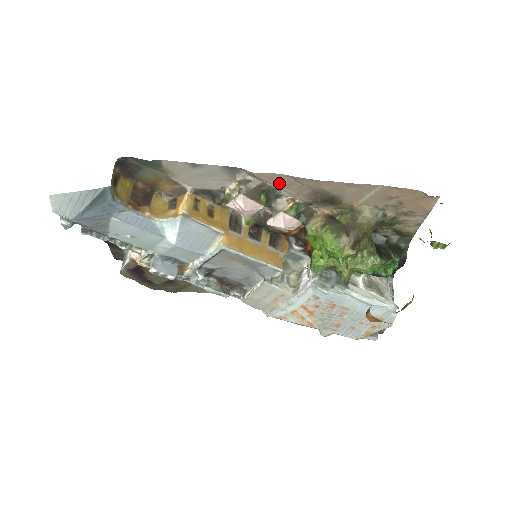
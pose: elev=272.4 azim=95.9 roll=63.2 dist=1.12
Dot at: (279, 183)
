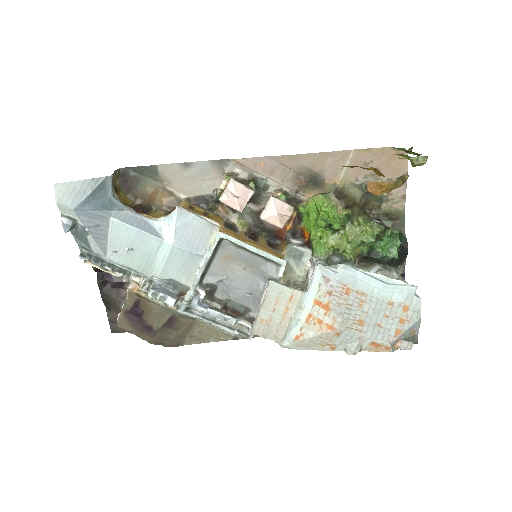
Dot at: (264, 169)
